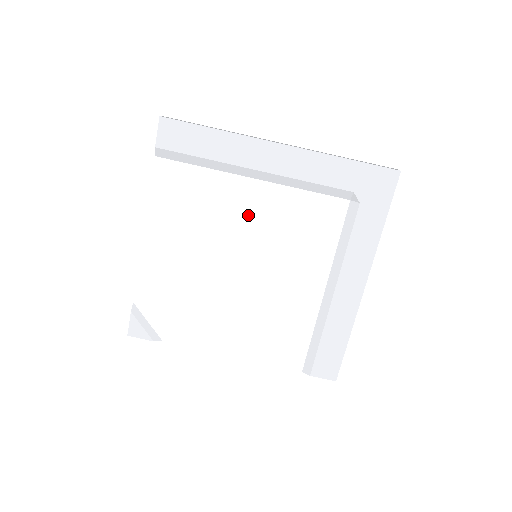
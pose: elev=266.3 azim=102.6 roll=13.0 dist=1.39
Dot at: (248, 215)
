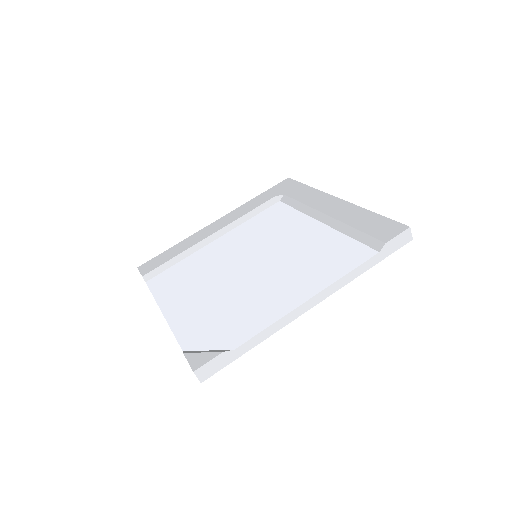
Dot at: (228, 249)
